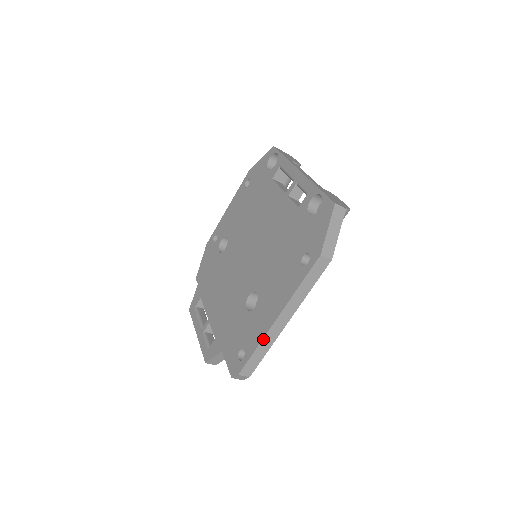
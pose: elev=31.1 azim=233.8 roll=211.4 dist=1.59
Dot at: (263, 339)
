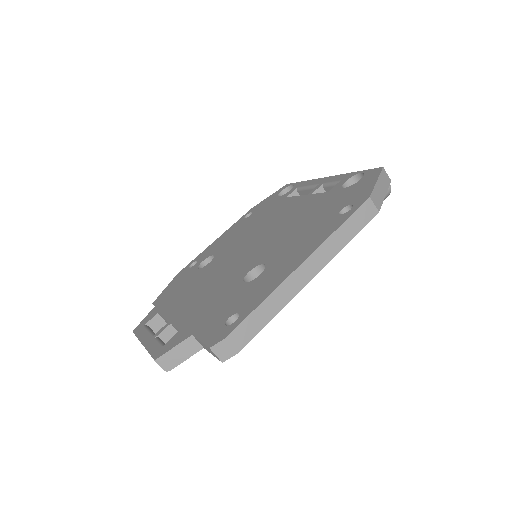
Dot at: (276, 289)
